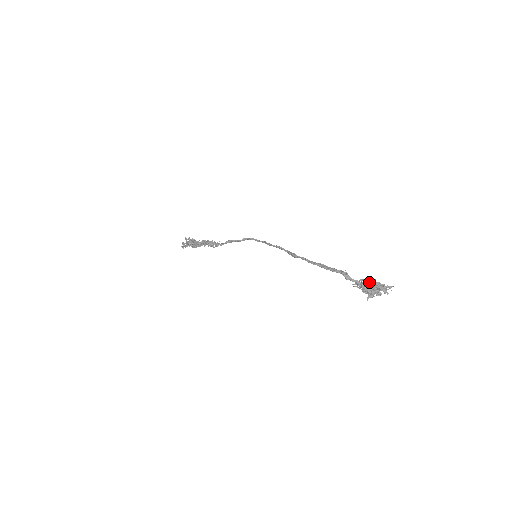
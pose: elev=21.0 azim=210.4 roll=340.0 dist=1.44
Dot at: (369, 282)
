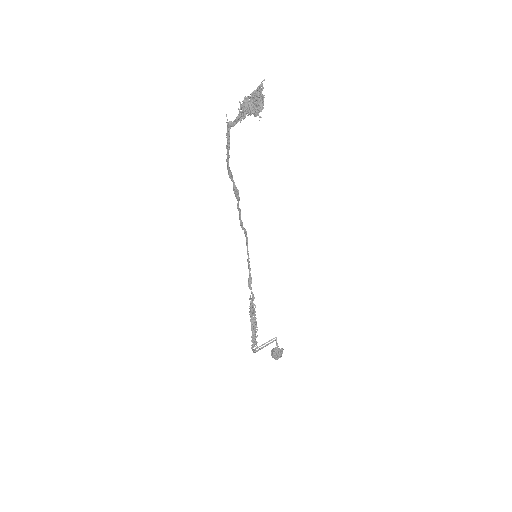
Dot at: (242, 101)
